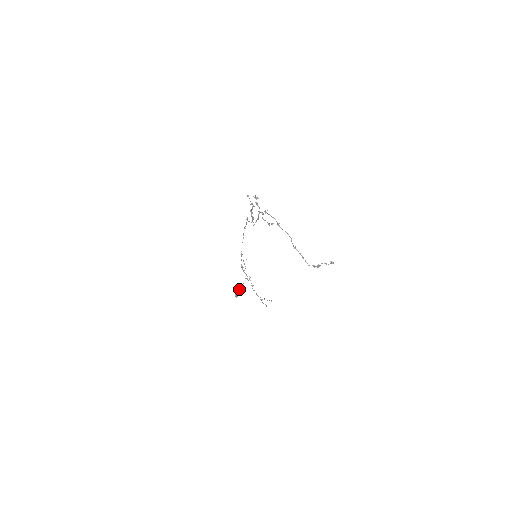
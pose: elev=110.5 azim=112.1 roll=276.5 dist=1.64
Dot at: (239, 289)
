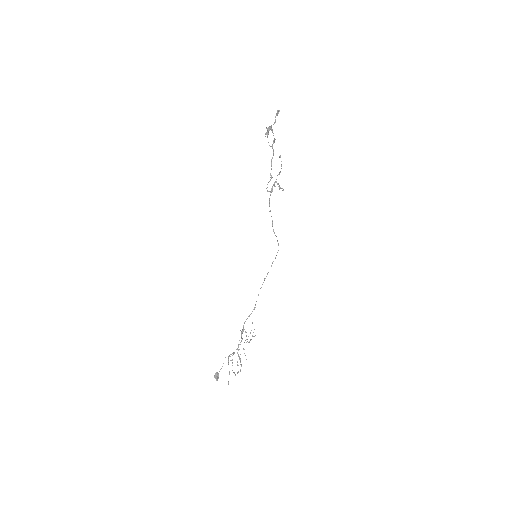
Dot at: occluded
